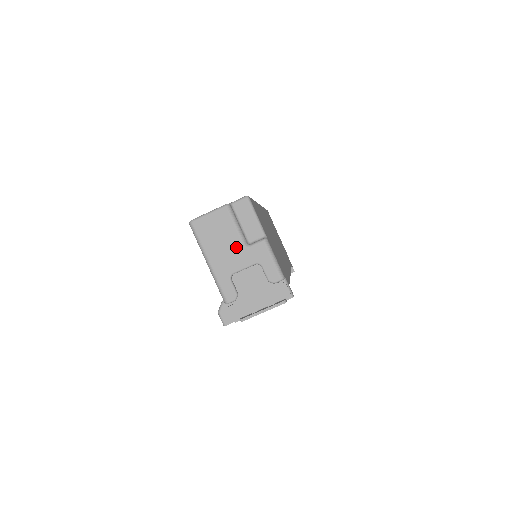
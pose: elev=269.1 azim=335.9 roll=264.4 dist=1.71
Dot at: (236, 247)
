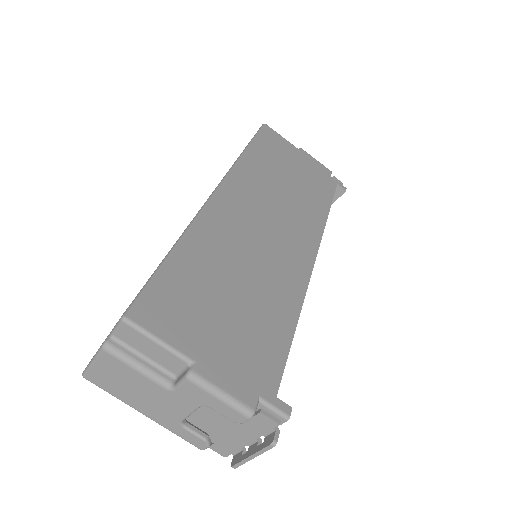
Dot at: (159, 393)
